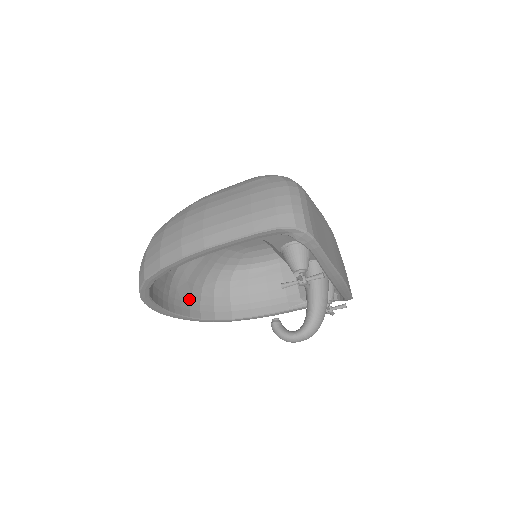
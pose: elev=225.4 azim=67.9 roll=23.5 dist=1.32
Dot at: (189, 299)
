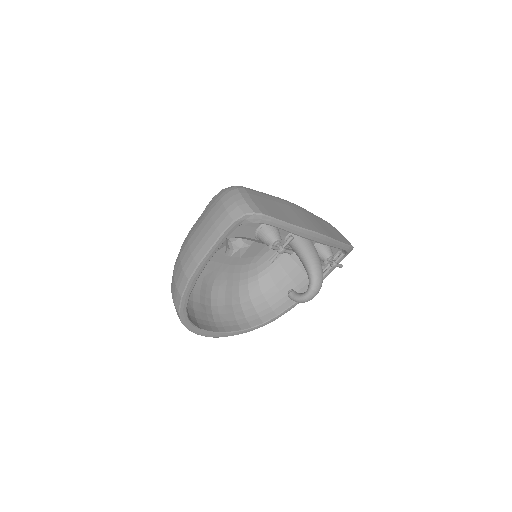
Dot at: (234, 318)
